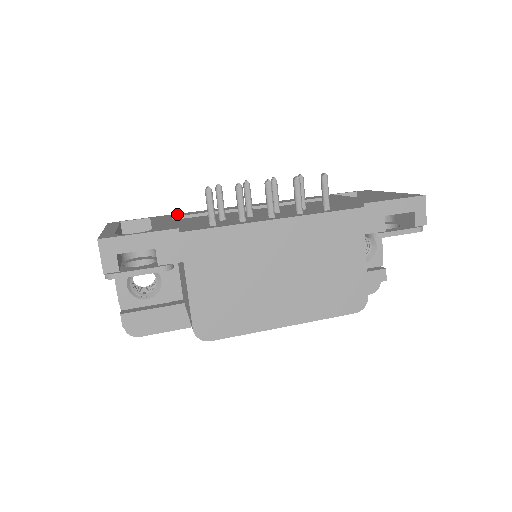
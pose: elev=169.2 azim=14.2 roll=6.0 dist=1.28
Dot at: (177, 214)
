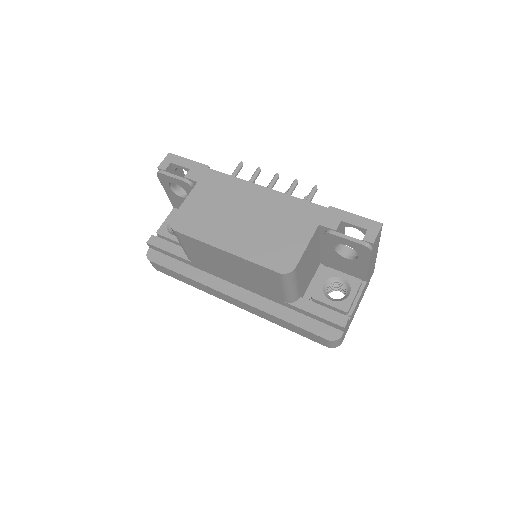
Dot at: occluded
